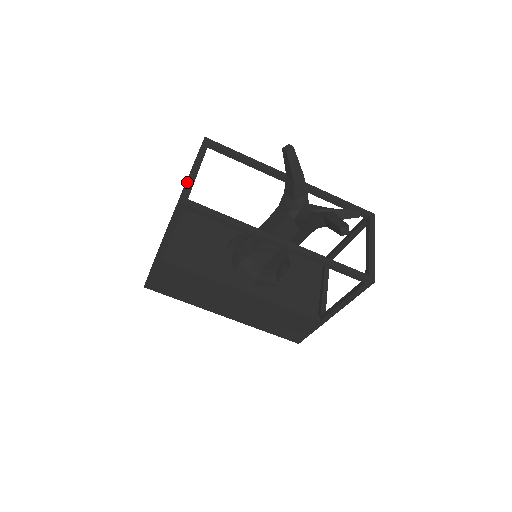
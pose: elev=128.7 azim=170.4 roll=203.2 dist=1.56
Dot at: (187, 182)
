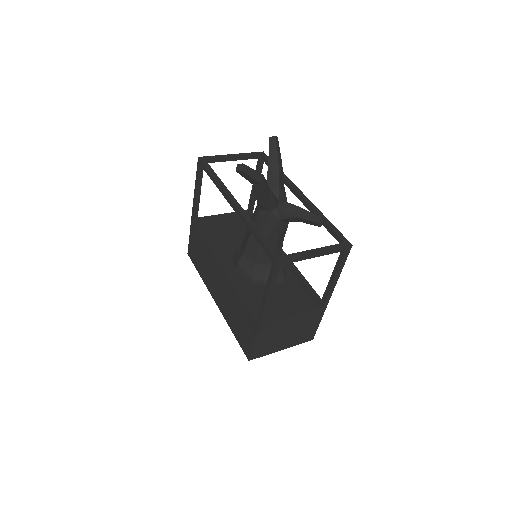
Dot at: (217, 155)
